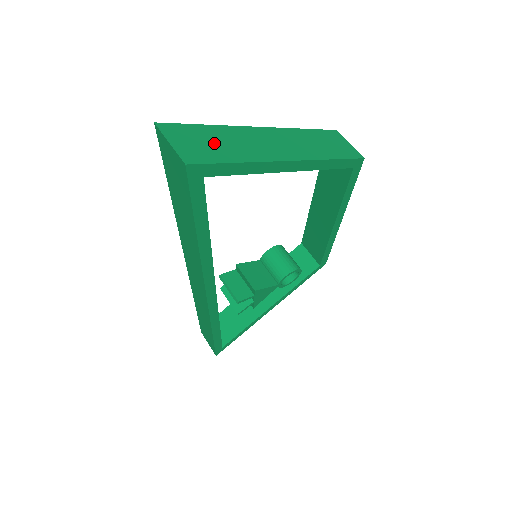
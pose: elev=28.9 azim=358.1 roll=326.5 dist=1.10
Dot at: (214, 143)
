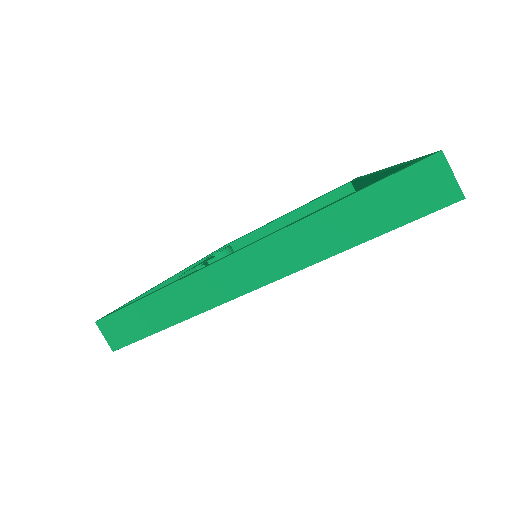
Dot at: occluded
